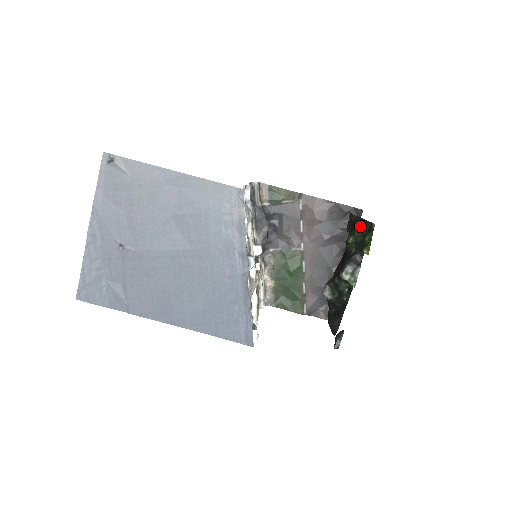
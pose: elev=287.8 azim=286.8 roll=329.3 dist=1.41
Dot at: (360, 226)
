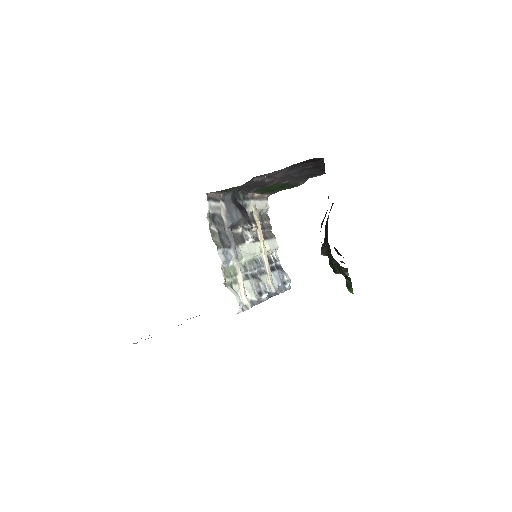
Dot at: (337, 269)
